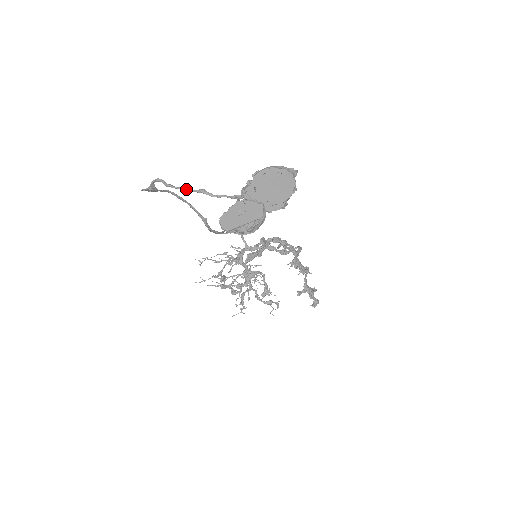
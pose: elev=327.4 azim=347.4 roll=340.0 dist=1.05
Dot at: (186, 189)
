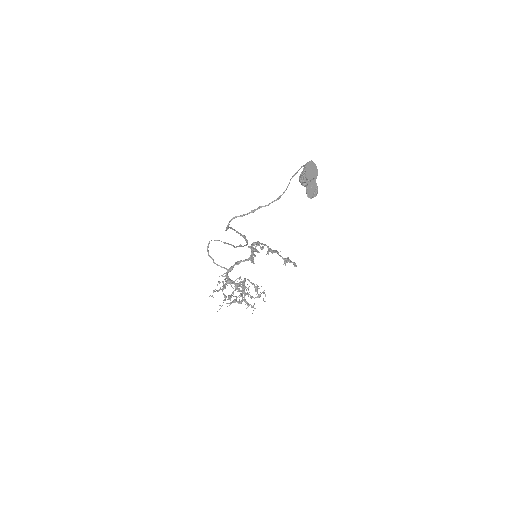
Dot at: (253, 211)
